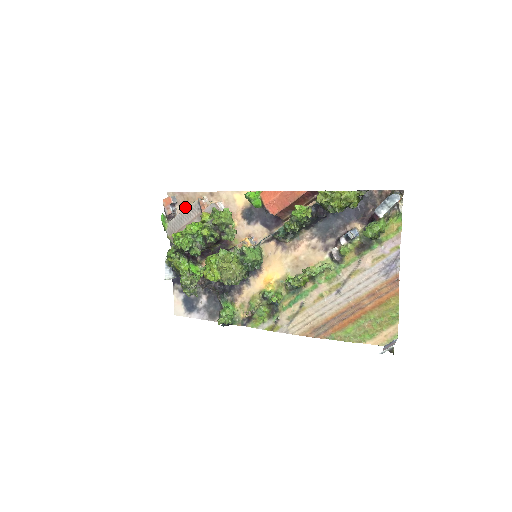
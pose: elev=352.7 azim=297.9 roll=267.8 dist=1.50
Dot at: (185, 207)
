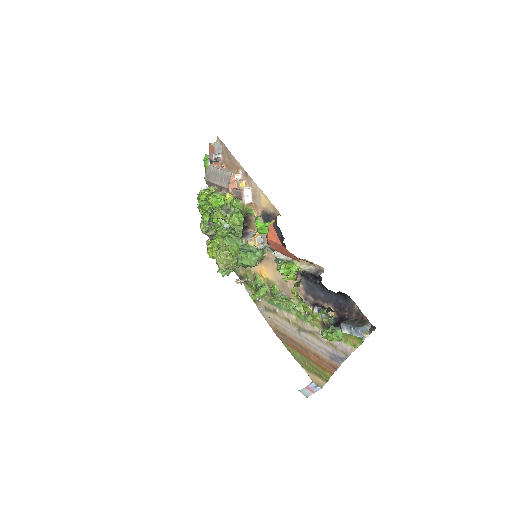
Dot at: (226, 162)
